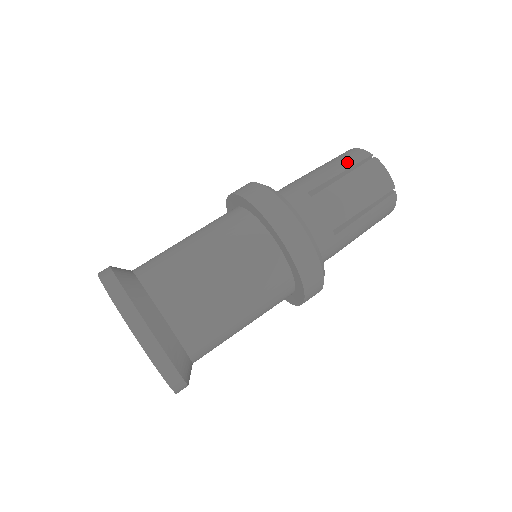
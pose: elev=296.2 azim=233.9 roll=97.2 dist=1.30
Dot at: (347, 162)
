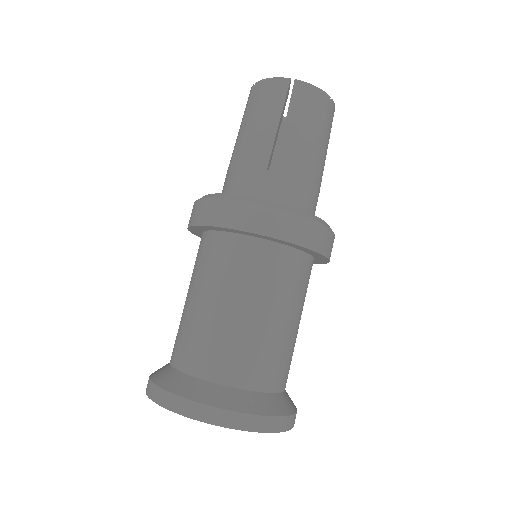
Dot at: occluded
